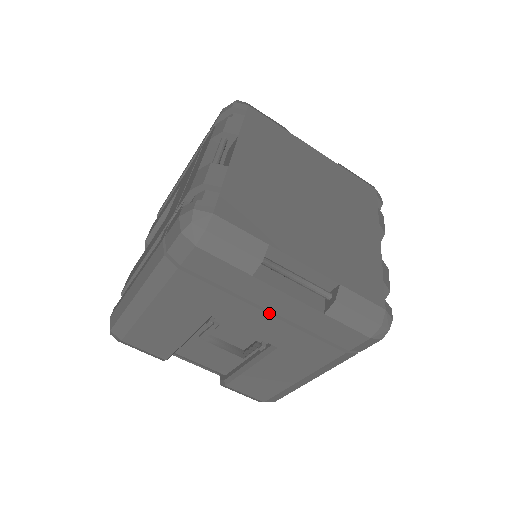
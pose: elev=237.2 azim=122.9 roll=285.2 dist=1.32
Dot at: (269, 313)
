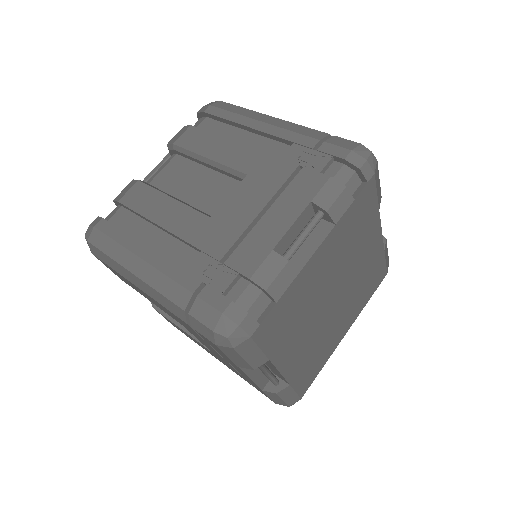
Dot at: occluded
